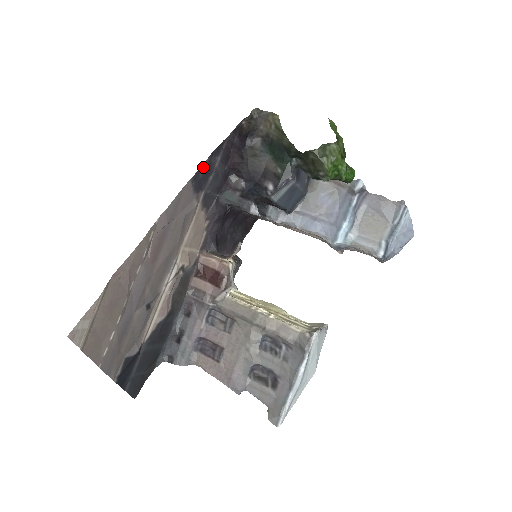
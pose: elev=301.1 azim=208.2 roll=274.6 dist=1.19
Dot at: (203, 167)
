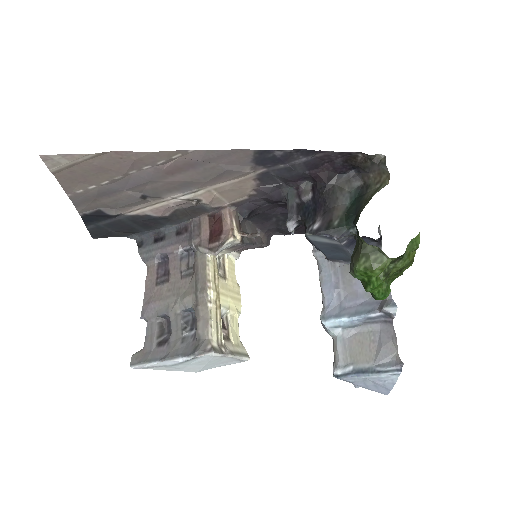
Dot at: (278, 152)
